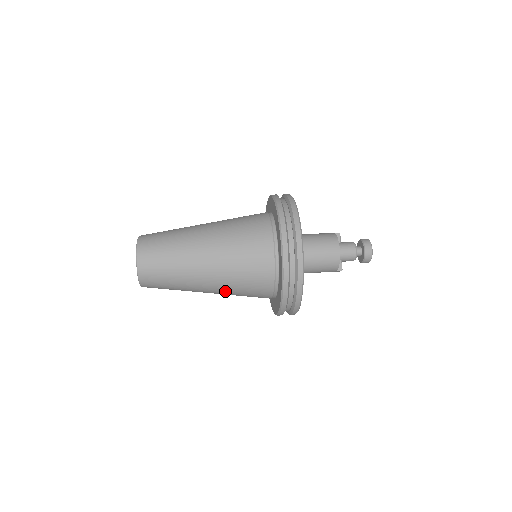
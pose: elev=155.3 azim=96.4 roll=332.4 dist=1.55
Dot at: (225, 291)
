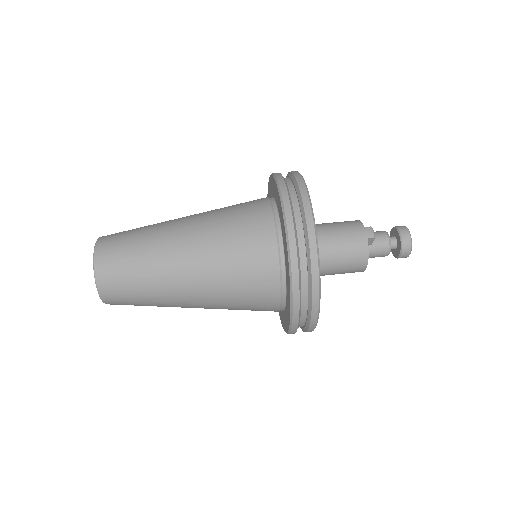
Dot at: occluded
